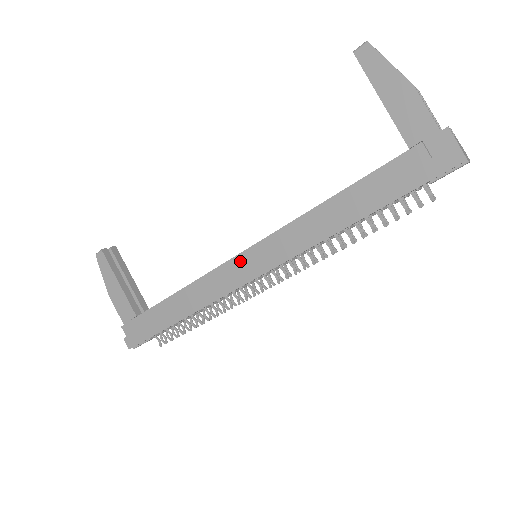
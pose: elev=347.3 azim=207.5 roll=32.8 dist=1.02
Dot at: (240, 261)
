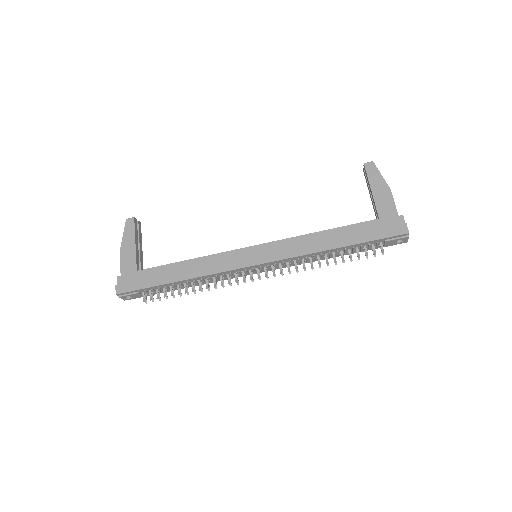
Dot at: (247, 251)
